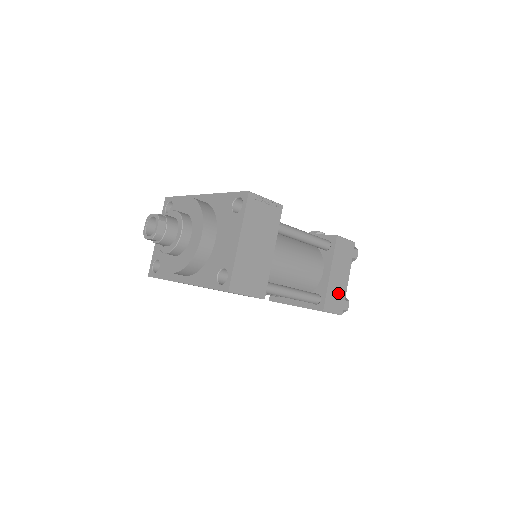
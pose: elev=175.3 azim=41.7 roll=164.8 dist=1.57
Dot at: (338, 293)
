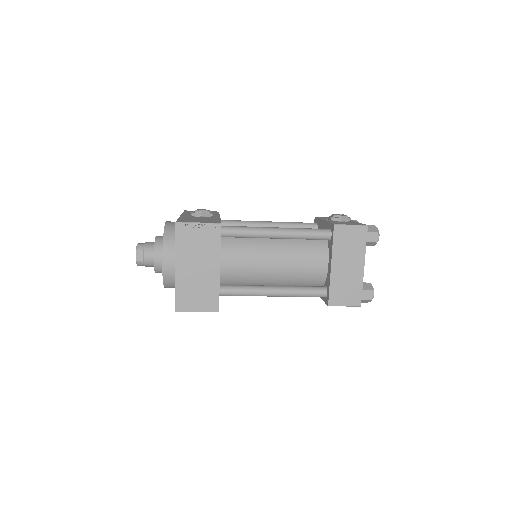
Dot at: (349, 284)
